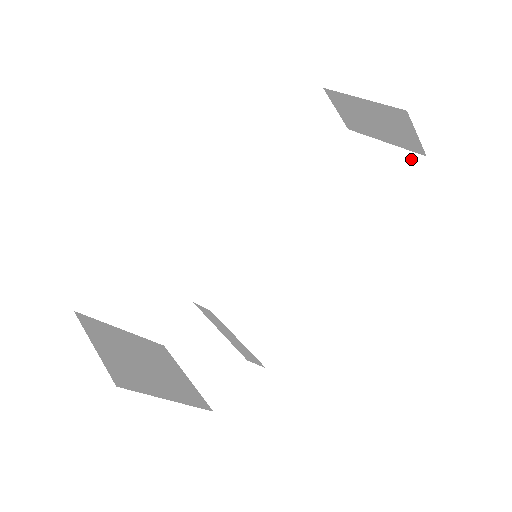
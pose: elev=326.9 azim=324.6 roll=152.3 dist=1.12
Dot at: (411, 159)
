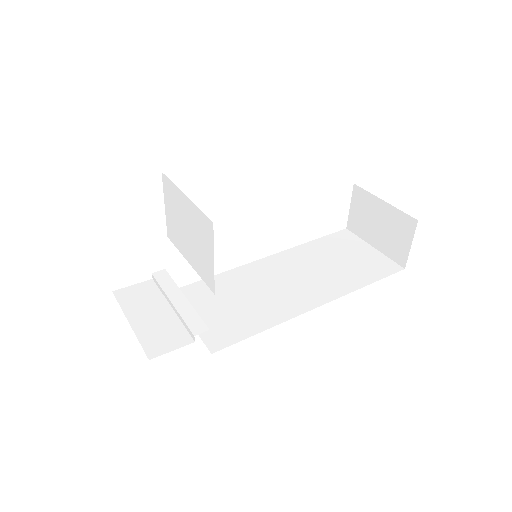
Dot at: (392, 265)
